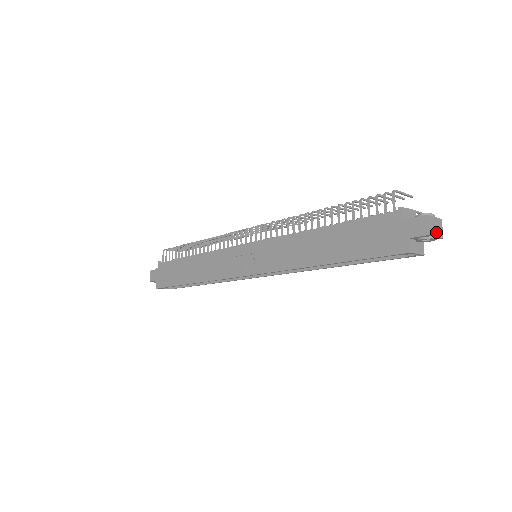
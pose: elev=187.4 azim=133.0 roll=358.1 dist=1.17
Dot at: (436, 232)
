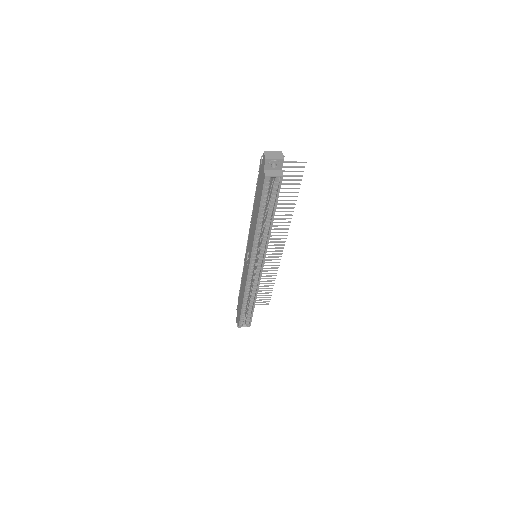
Dot at: (274, 158)
